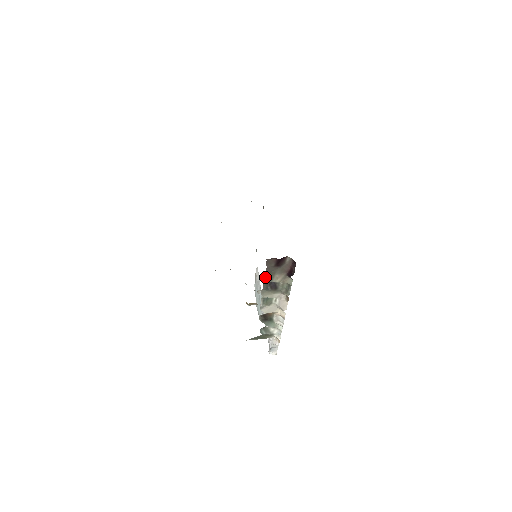
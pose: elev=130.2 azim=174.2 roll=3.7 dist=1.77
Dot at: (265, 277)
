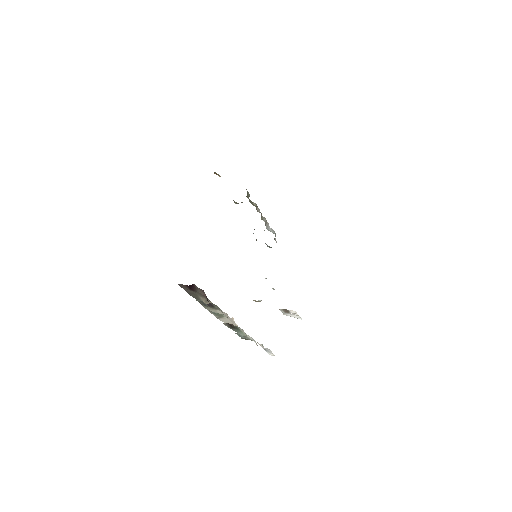
Dot at: (193, 296)
